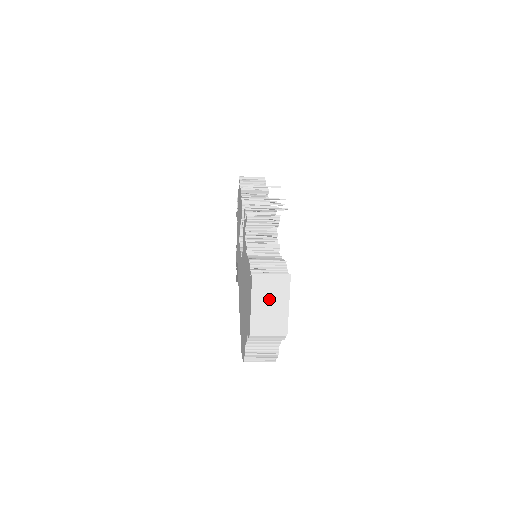
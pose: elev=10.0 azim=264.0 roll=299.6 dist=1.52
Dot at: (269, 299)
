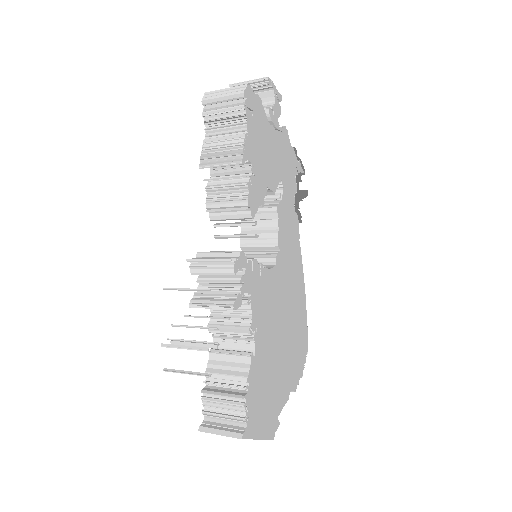
Dot at: occluded
